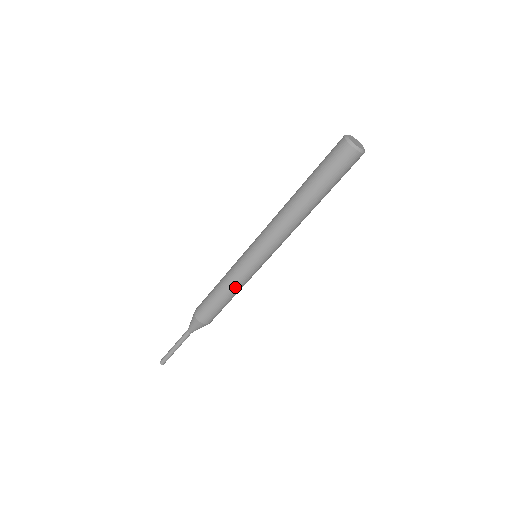
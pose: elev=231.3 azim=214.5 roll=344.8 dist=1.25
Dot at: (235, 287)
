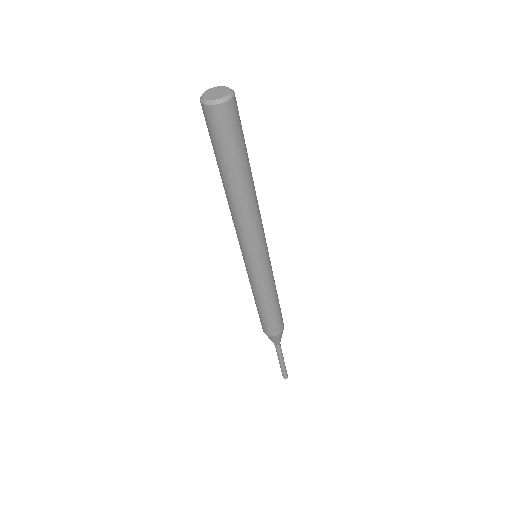
Dot at: (258, 294)
